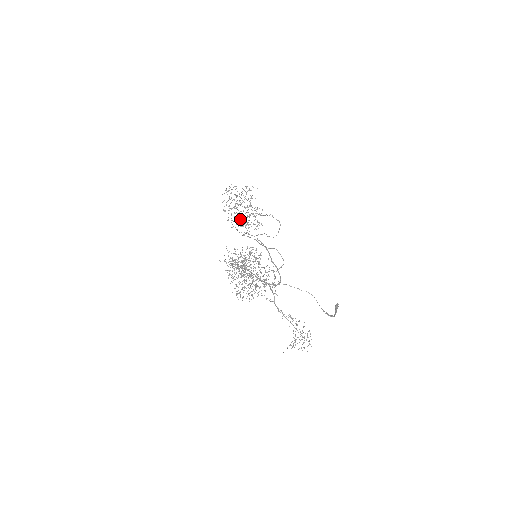
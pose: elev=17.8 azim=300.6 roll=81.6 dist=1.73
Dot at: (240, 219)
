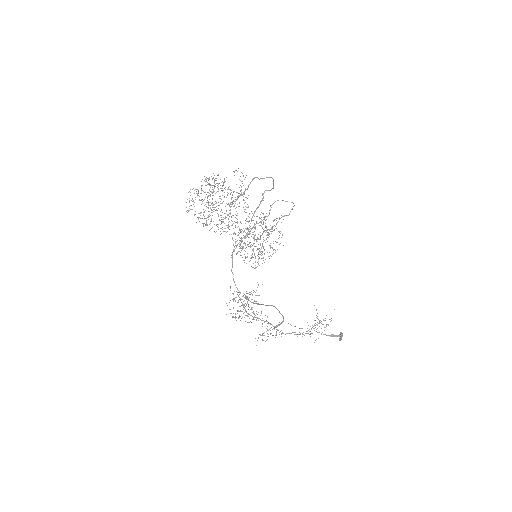
Dot at: occluded
